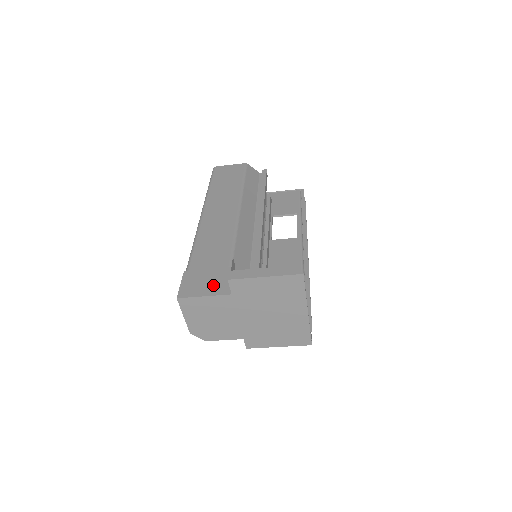
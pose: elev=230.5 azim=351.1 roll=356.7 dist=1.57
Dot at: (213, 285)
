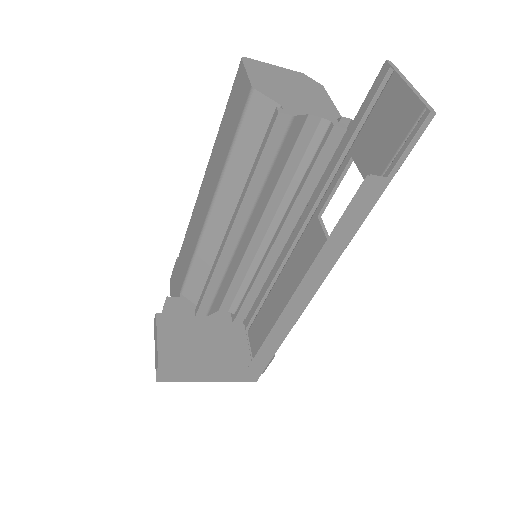
Dot at: occluded
